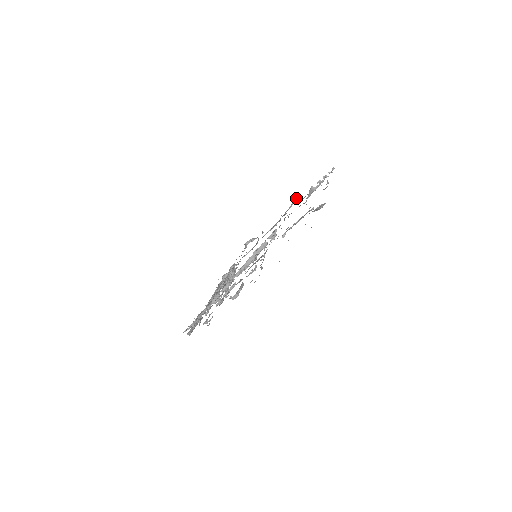
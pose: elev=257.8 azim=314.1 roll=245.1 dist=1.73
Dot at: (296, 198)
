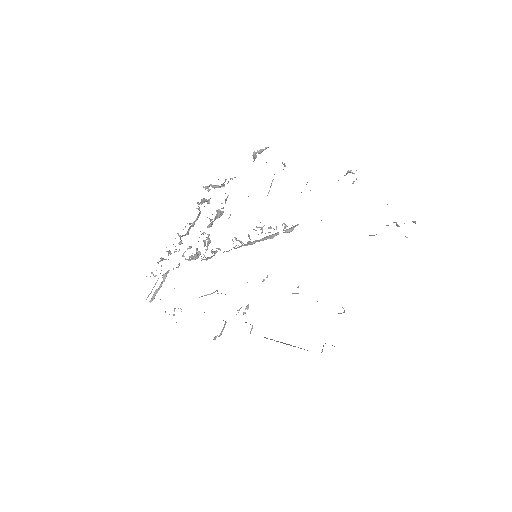
Dot at: (351, 172)
